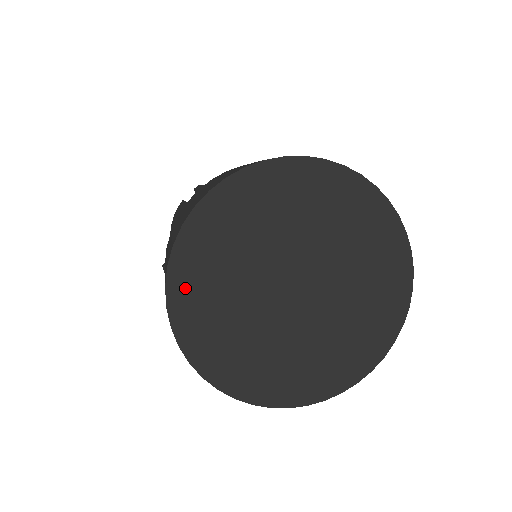
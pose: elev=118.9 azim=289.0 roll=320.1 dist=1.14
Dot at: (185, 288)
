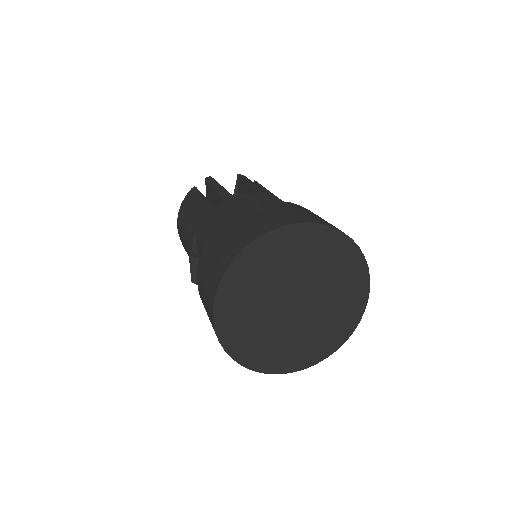
Dot at: (228, 296)
